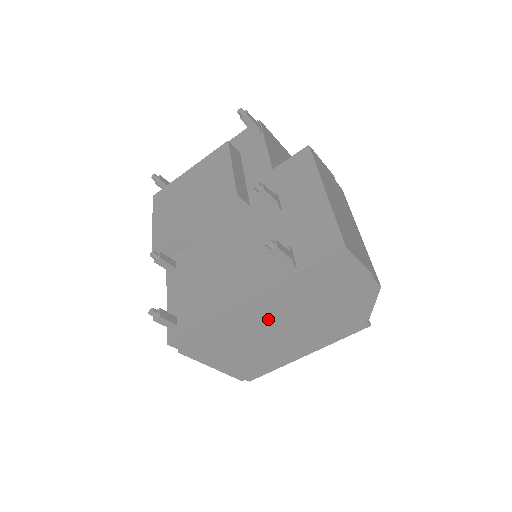
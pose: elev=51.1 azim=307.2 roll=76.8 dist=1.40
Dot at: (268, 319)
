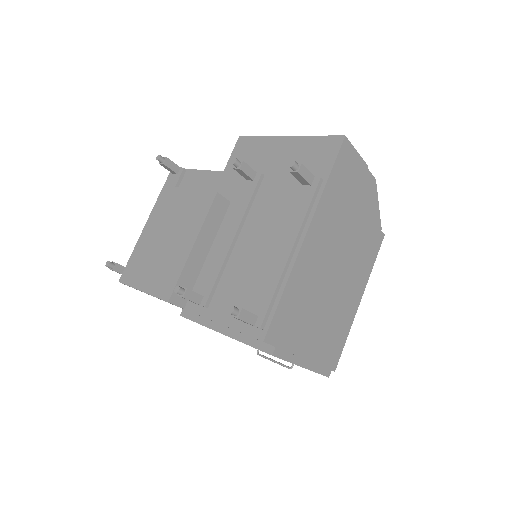
Dot at: (325, 257)
